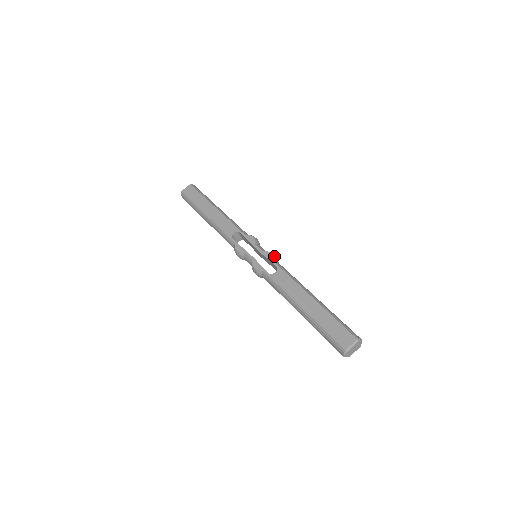
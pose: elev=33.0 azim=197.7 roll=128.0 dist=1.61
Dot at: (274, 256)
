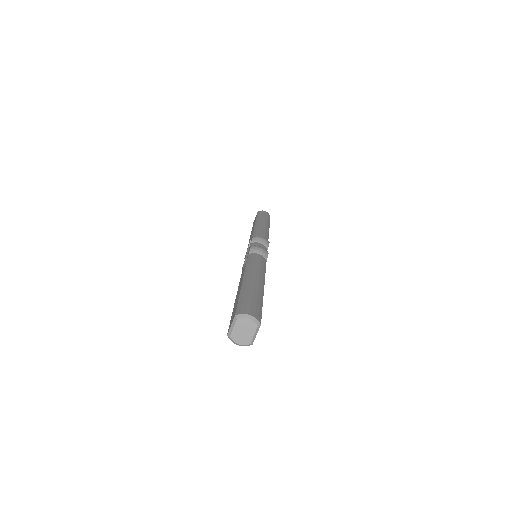
Dot at: (252, 248)
